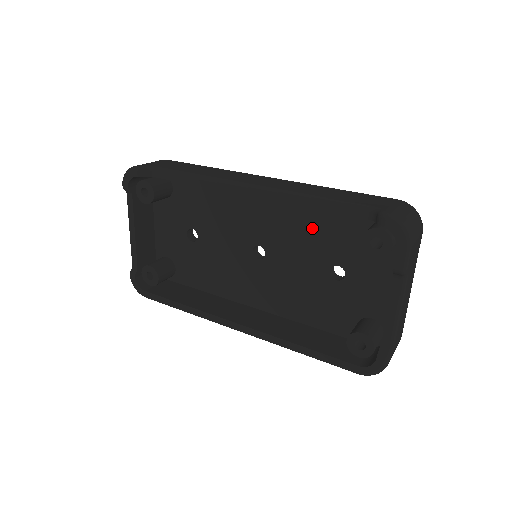
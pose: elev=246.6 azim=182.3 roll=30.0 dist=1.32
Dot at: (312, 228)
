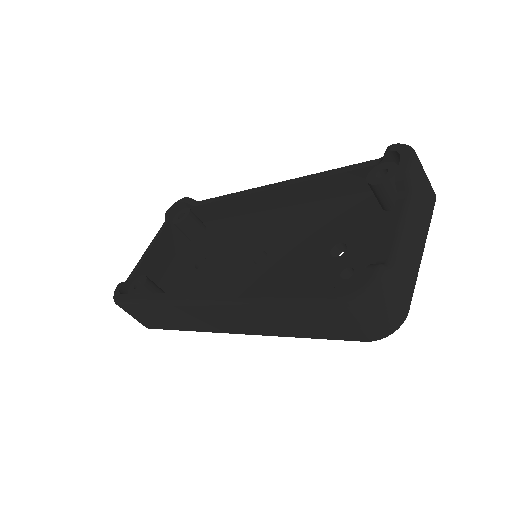
Dot at: (322, 220)
